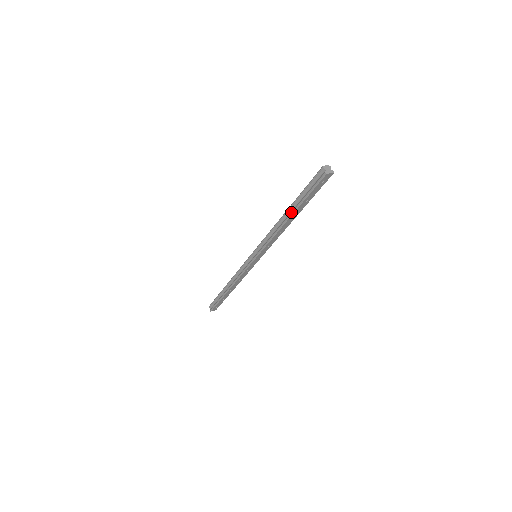
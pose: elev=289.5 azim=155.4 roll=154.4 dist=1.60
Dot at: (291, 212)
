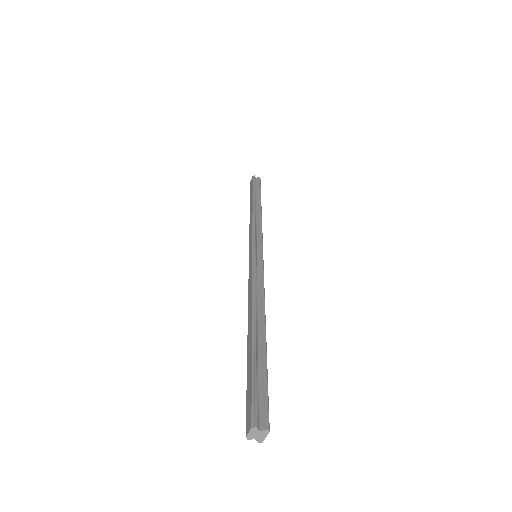
Dot at: occluded
